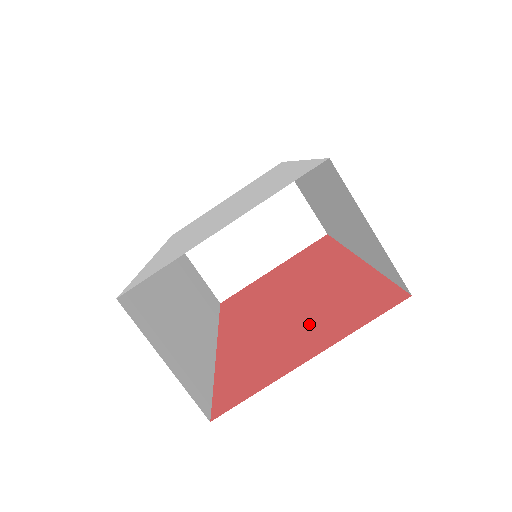
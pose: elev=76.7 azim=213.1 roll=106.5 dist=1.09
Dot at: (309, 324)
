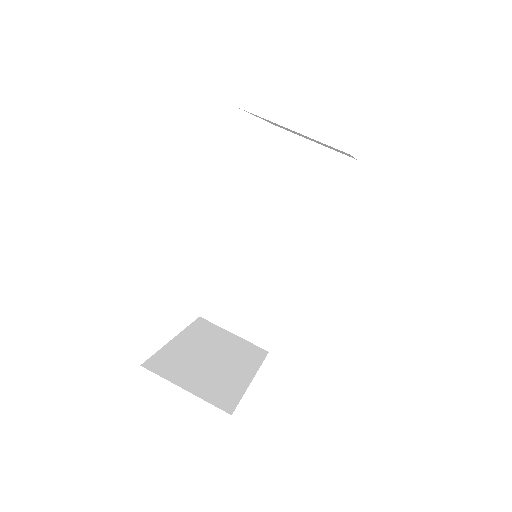
Dot at: occluded
